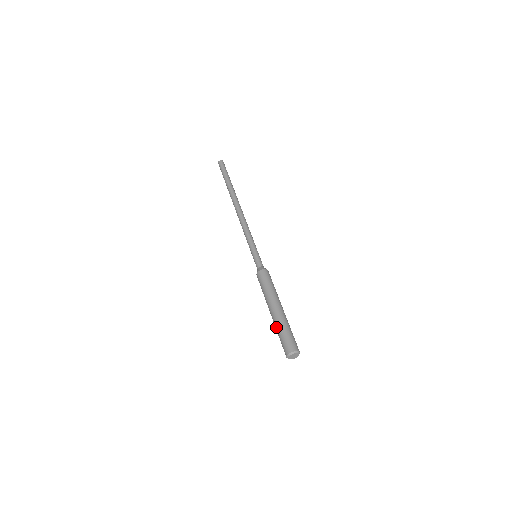
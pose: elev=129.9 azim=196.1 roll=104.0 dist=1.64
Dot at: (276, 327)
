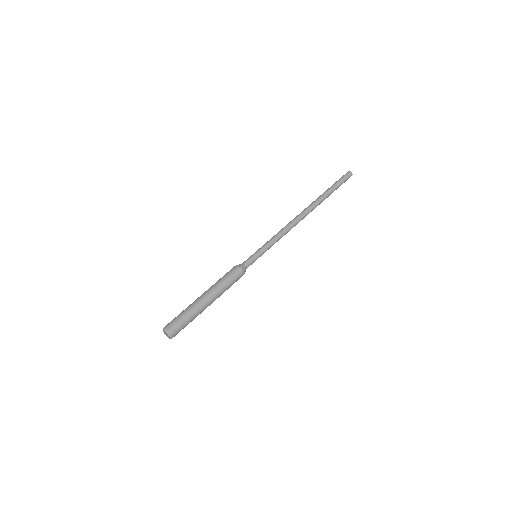
Dot at: occluded
